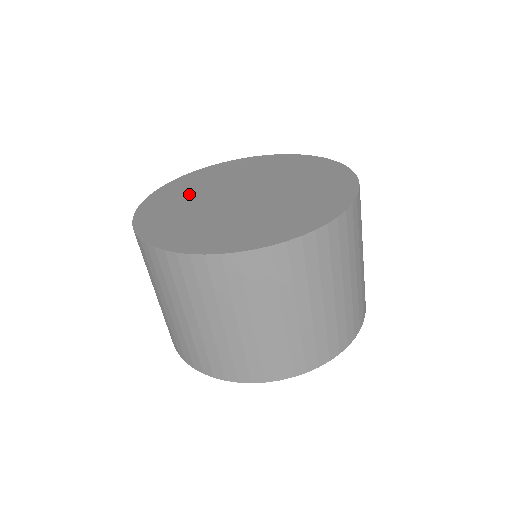
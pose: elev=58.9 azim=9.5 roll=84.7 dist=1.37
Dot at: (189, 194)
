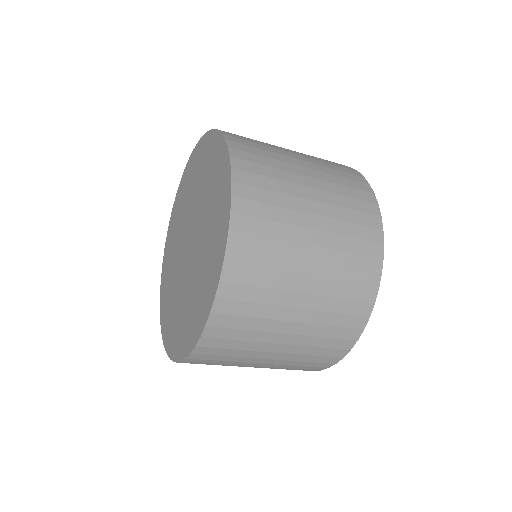
Dot at: (188, 193)
